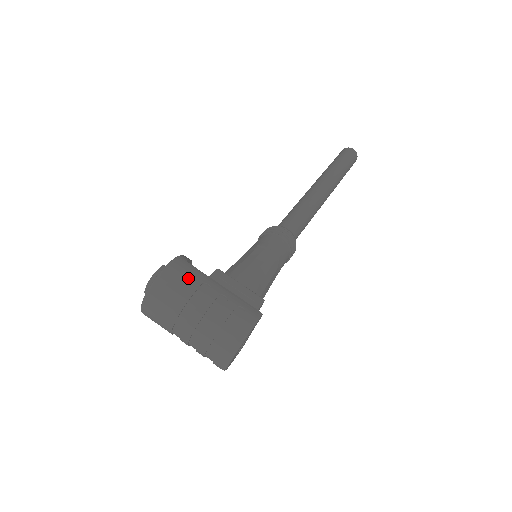
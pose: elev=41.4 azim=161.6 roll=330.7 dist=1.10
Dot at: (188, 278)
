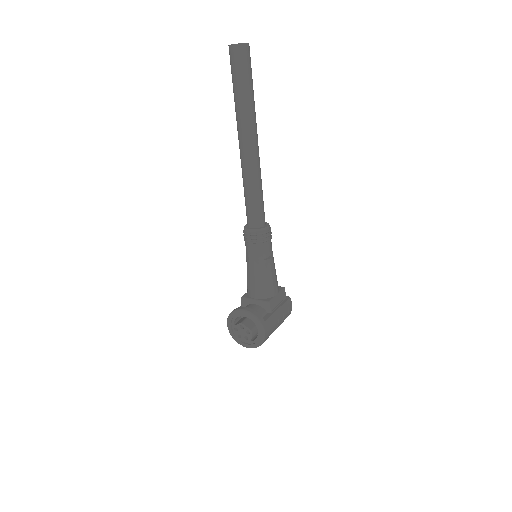
Dot at: (272, 328)
